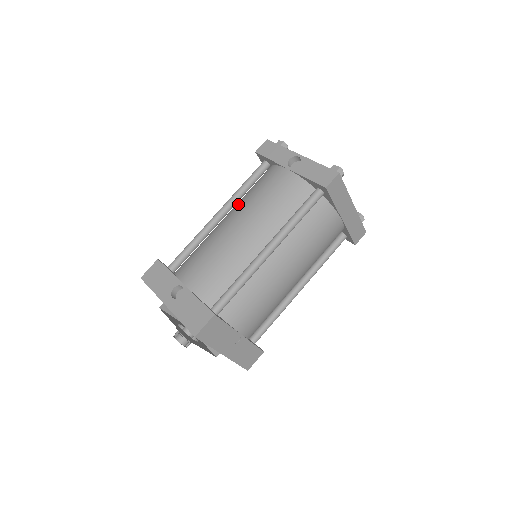
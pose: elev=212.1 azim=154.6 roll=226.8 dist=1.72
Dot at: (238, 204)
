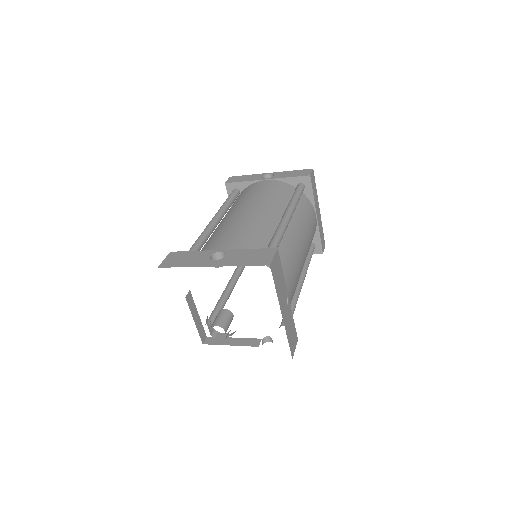
Dot at: (231, 209)
